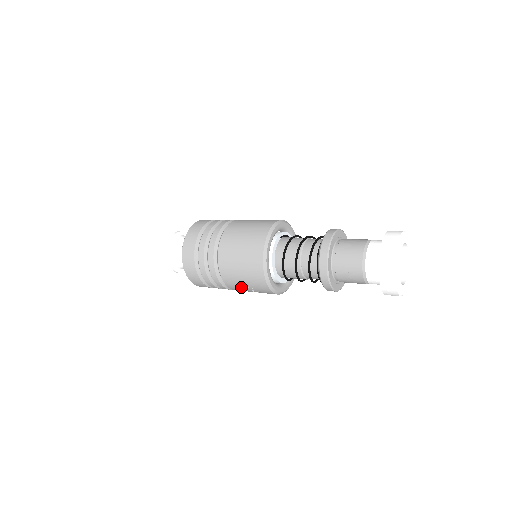
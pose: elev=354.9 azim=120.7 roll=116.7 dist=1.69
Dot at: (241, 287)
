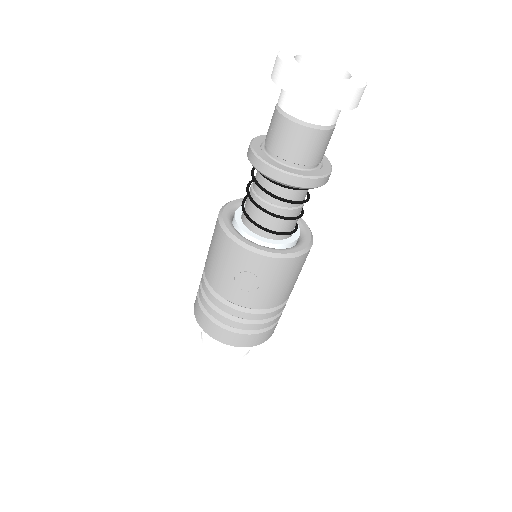
Dot at: (236, 285)
